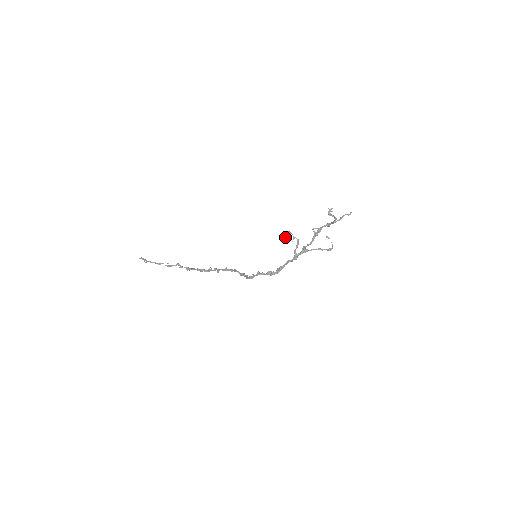
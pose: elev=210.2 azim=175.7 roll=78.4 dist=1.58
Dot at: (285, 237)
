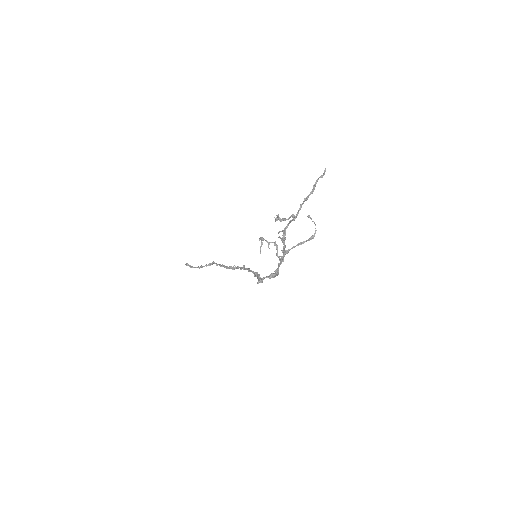
Dot at: (260, 247)
